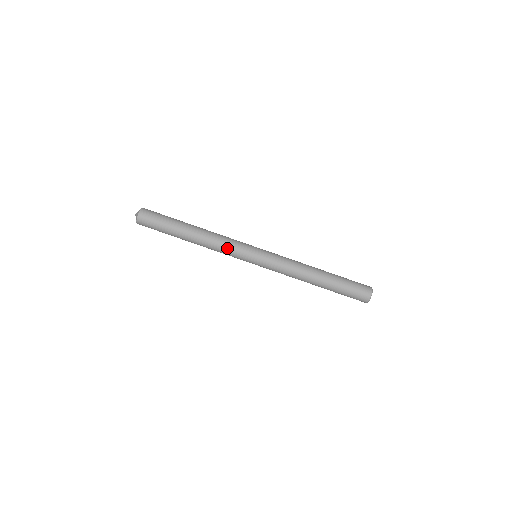
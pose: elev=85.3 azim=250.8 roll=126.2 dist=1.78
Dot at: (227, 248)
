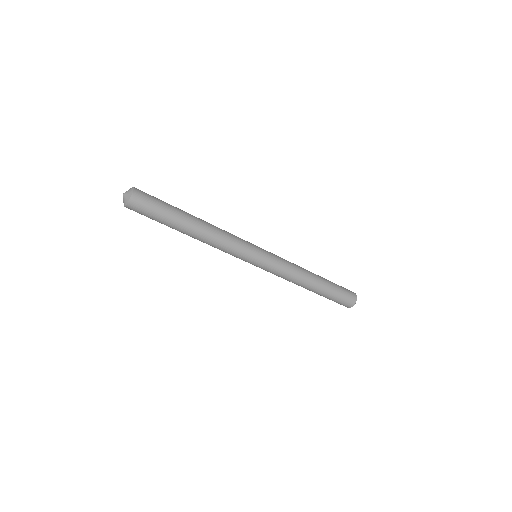
Dot at: (230, 248)
